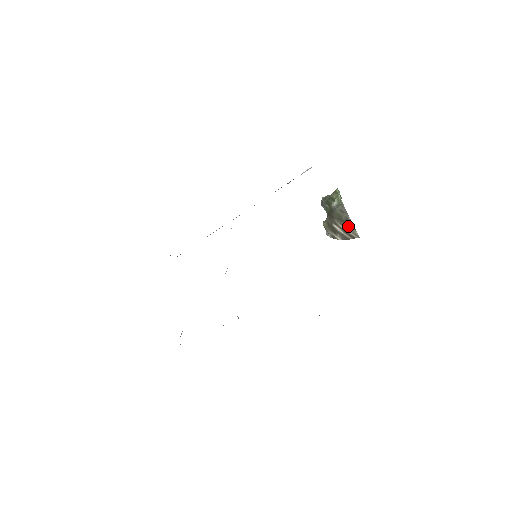
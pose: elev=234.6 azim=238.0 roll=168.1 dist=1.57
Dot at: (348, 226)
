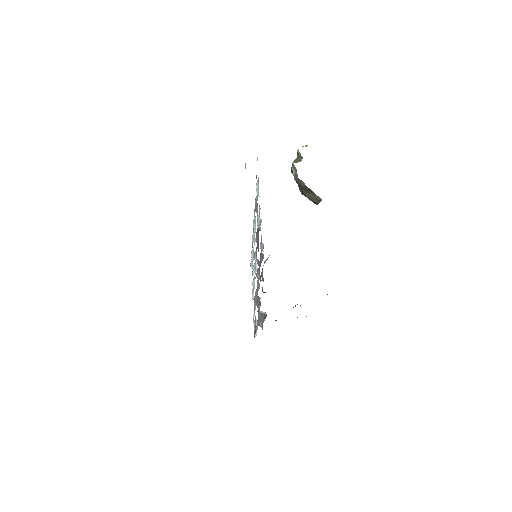
Dot at: (310, 192)
